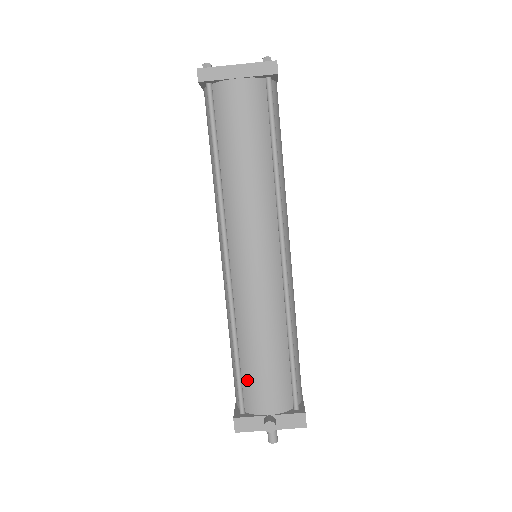
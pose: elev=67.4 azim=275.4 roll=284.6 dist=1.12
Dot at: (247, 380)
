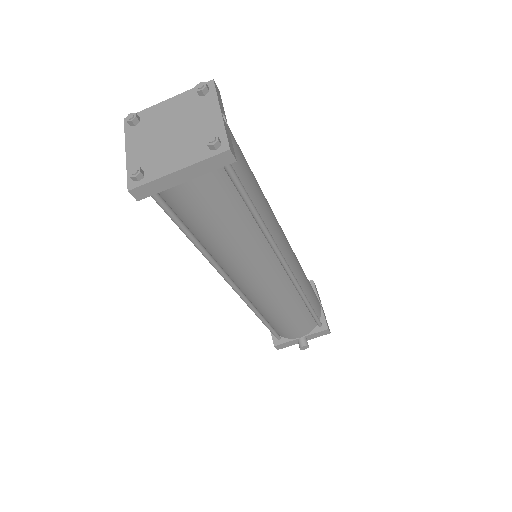
Dot at: (278, 329)
